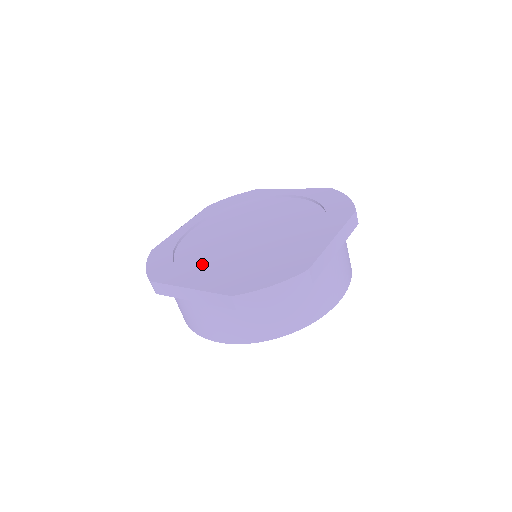
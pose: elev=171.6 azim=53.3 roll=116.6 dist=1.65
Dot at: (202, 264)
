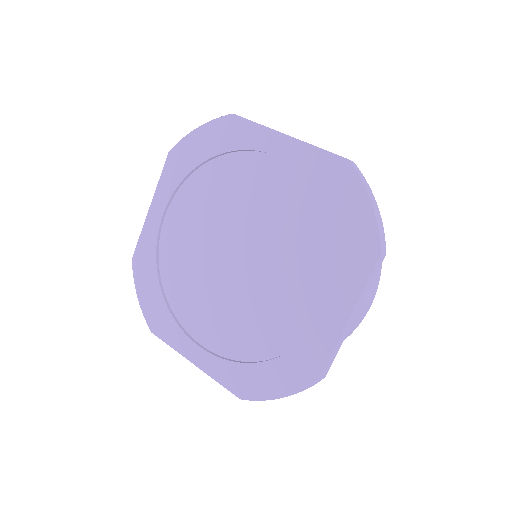
Dot at: (197, 312)
